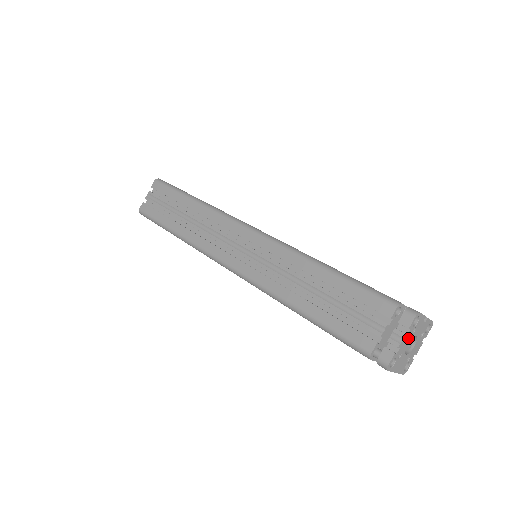
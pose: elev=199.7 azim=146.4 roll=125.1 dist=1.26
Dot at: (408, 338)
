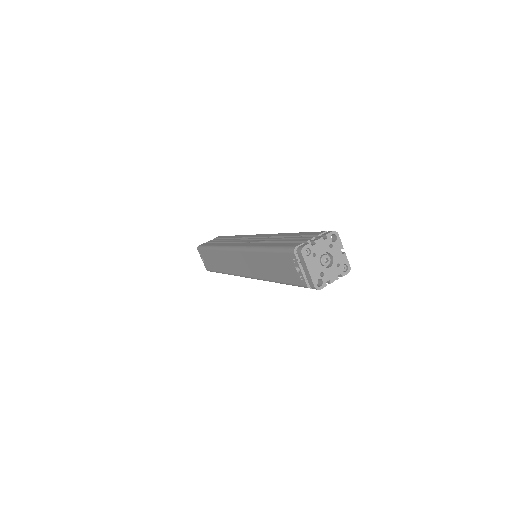
Dot at: (325, 246)
